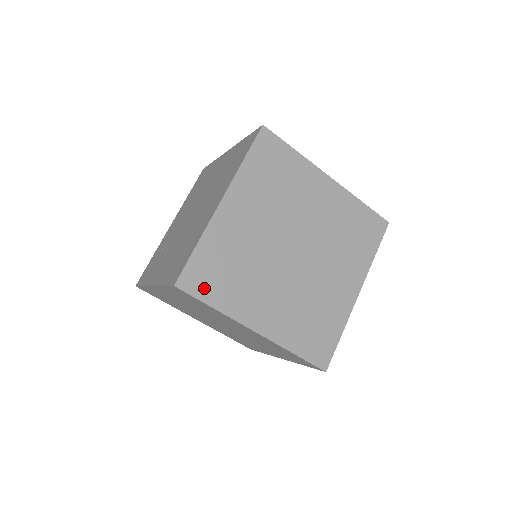
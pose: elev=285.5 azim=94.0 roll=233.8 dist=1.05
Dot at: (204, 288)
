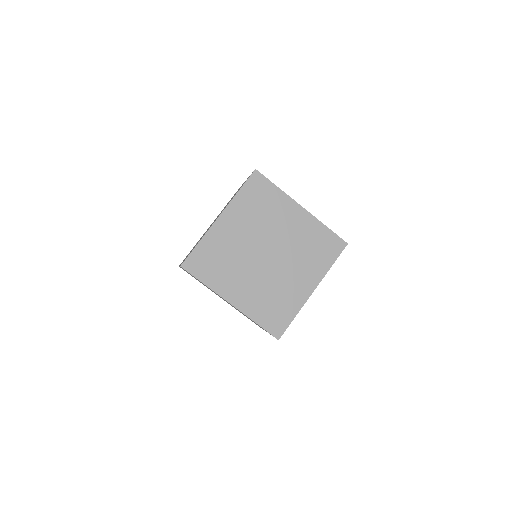
Dot at: (199, 270)
